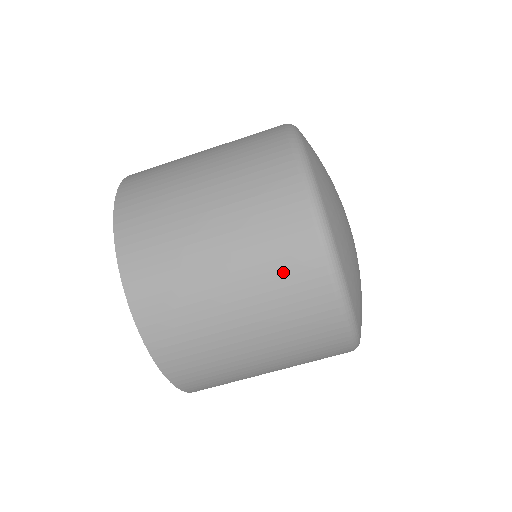
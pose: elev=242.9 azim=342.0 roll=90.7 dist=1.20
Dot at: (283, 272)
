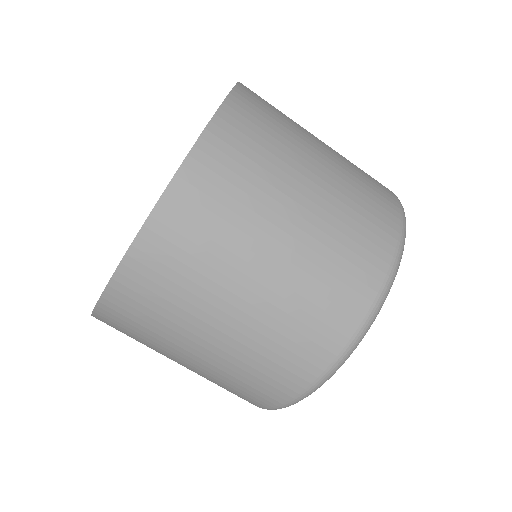
Dot at: (352, 245)
